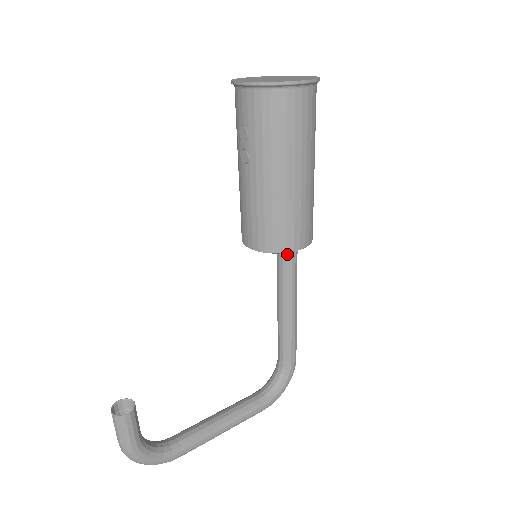
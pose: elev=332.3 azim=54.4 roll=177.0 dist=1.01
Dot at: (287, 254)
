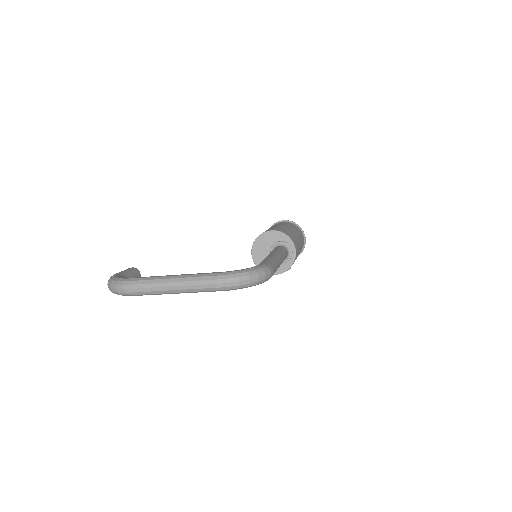
Dot at: occluded
